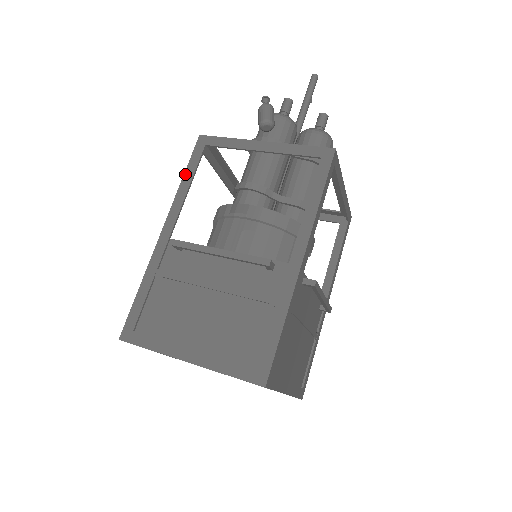
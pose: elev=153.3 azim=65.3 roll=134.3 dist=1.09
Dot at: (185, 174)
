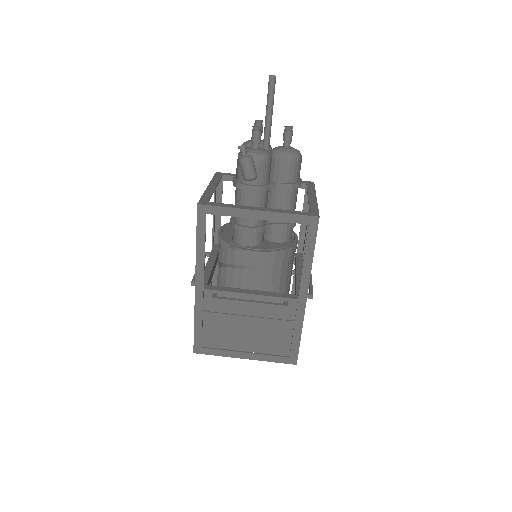
Dot at: (197, 241)
